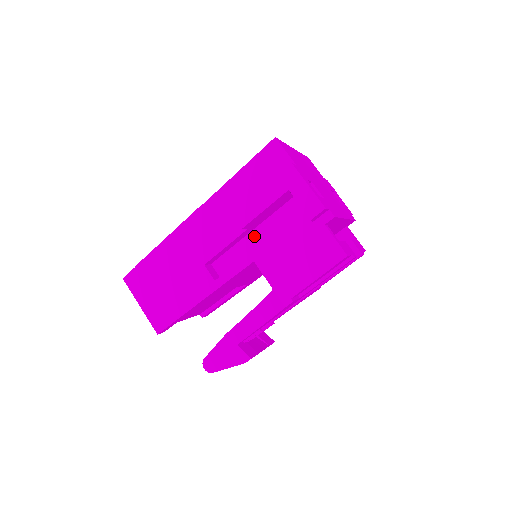
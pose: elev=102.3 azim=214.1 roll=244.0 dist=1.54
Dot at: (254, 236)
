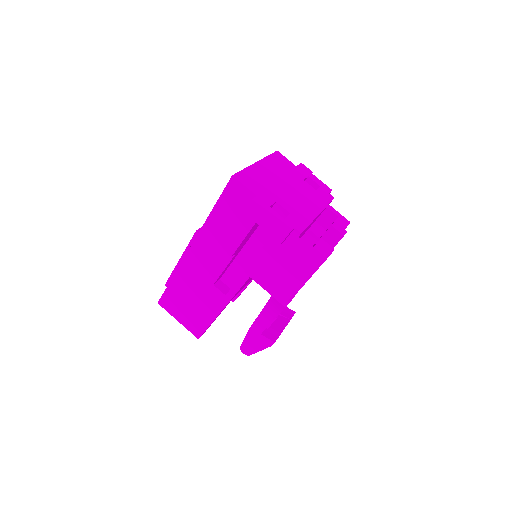
Dot at: (245, 253)
